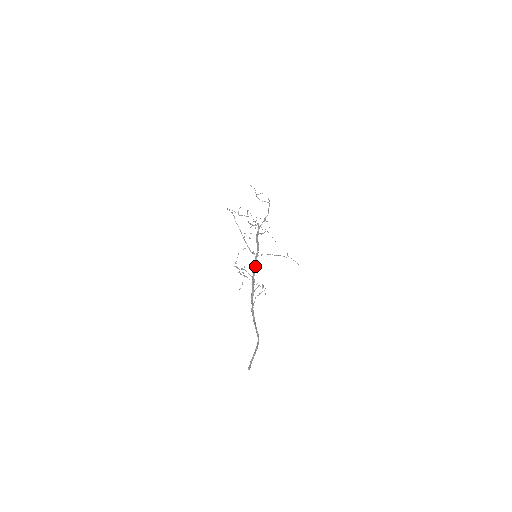
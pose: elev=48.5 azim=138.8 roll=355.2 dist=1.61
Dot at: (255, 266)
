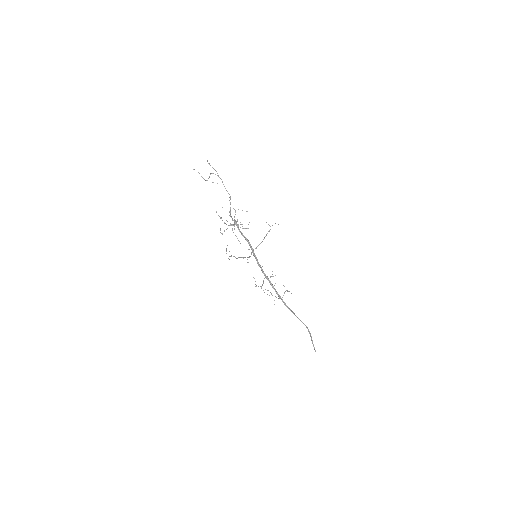
Dot at: (257, 260)
